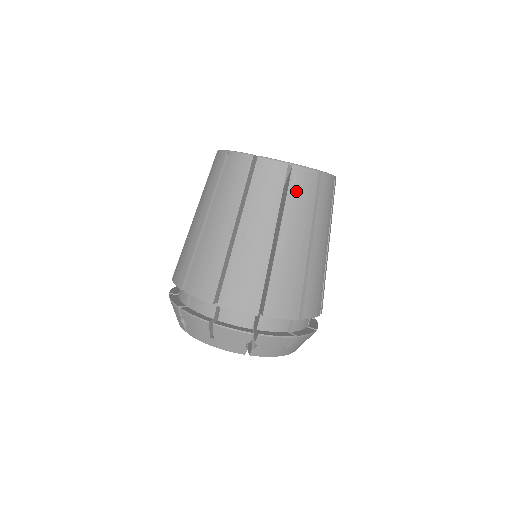
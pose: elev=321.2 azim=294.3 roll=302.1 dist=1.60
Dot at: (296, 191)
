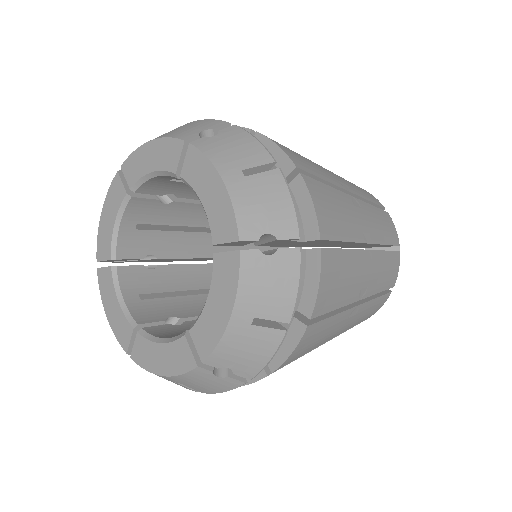
Dot at: occluded
